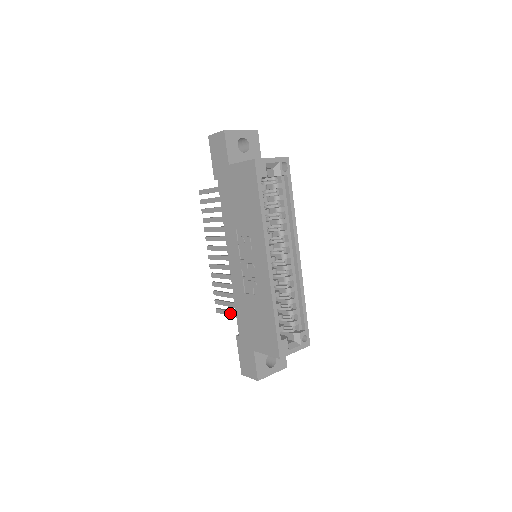
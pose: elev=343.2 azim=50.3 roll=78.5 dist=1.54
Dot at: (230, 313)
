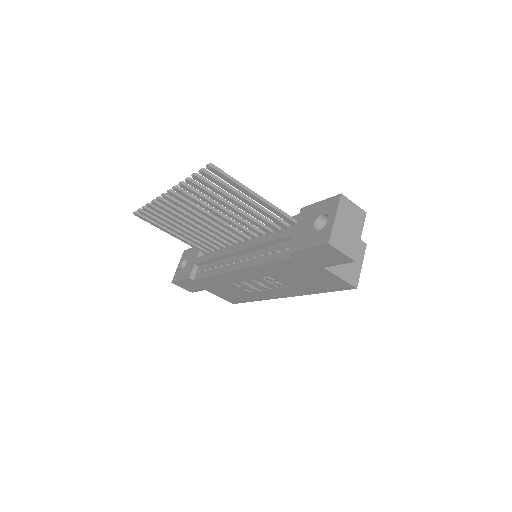
Dot at: (162, 229)
